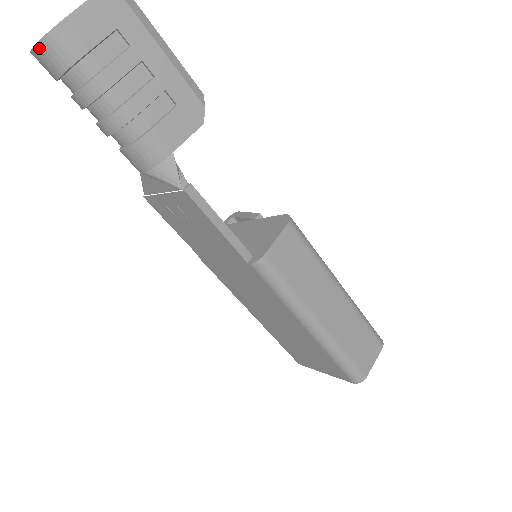
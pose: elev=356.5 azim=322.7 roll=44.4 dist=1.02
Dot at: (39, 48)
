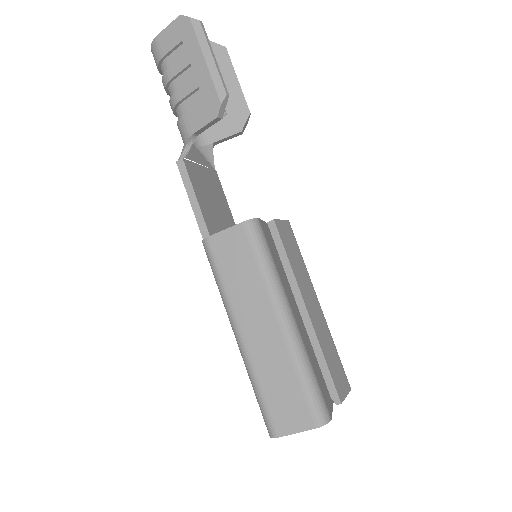
Dot at: occluded
